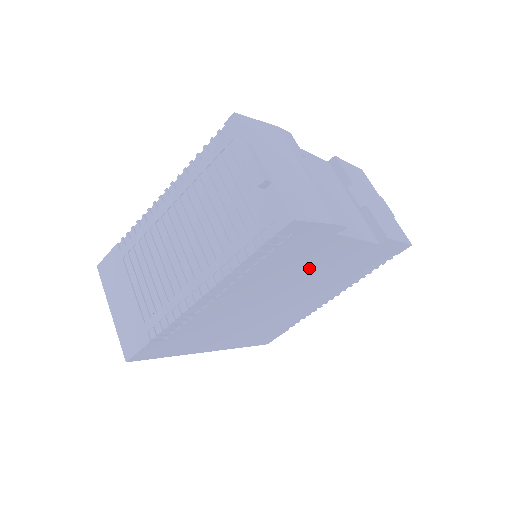
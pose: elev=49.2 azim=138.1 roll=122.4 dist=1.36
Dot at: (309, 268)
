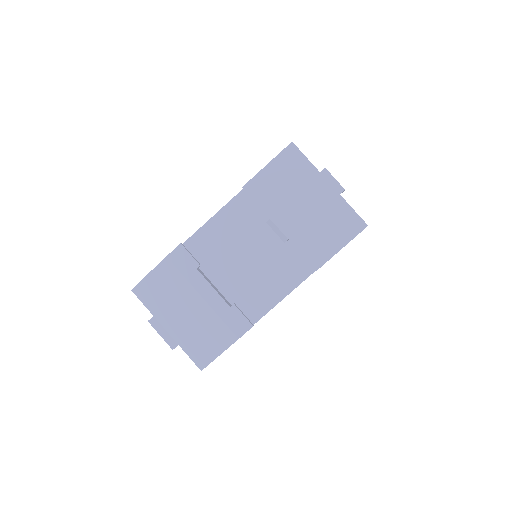
Dot at: occluded
